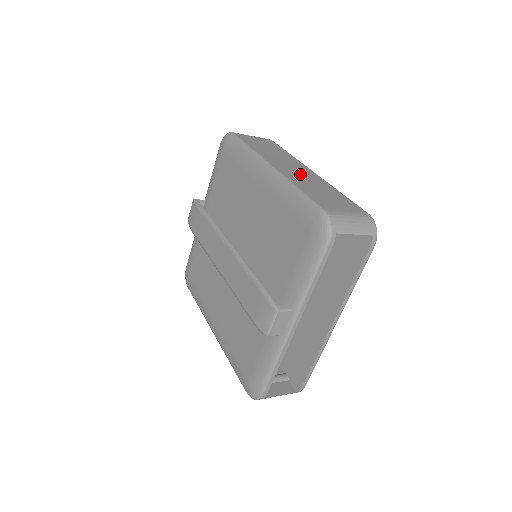
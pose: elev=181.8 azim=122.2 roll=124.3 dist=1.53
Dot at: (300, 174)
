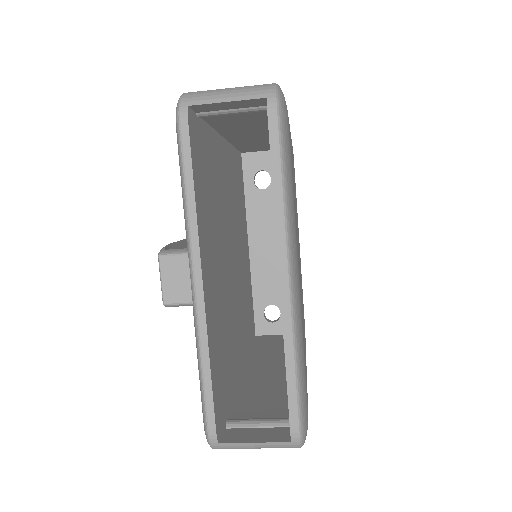
Dot at: occluded
